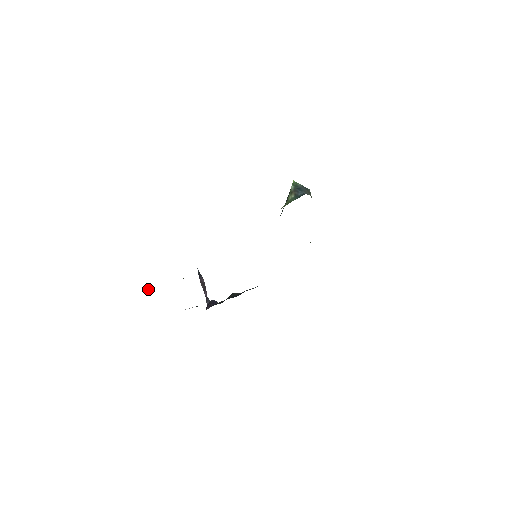
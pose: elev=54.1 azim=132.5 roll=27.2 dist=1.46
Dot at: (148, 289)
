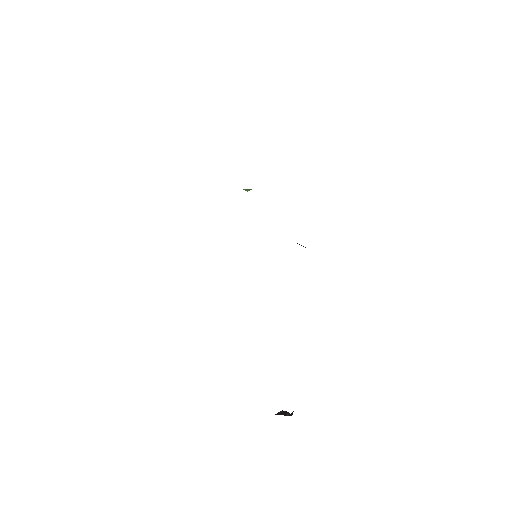
Dot at: occluded
